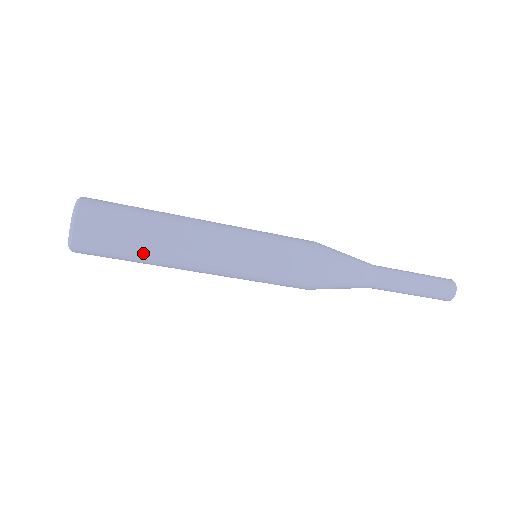
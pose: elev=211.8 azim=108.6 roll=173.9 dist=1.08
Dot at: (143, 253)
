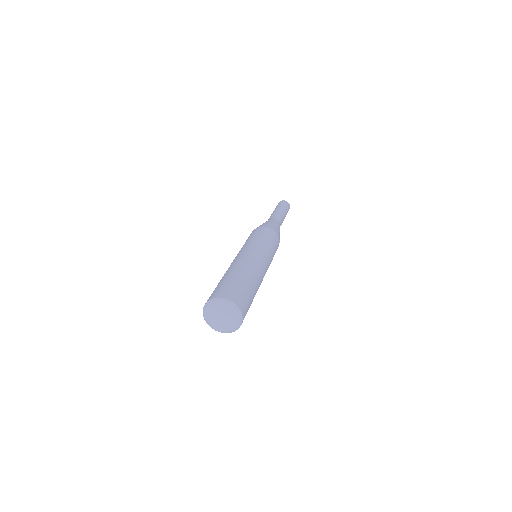
Dot at: occluded
